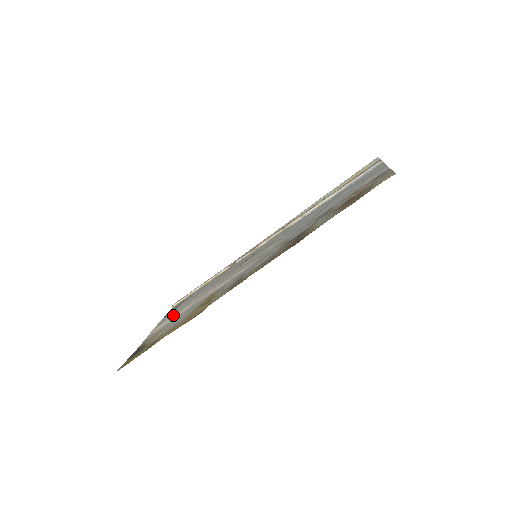
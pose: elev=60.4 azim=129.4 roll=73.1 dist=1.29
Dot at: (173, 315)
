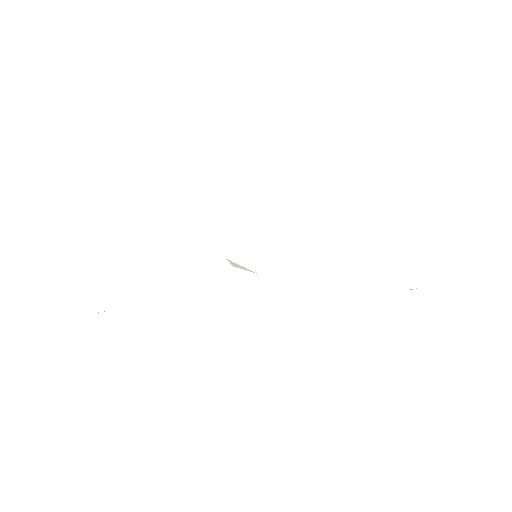
Dot at: occluded
